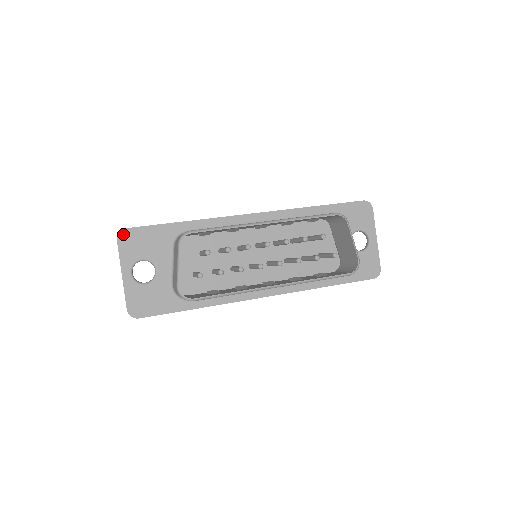
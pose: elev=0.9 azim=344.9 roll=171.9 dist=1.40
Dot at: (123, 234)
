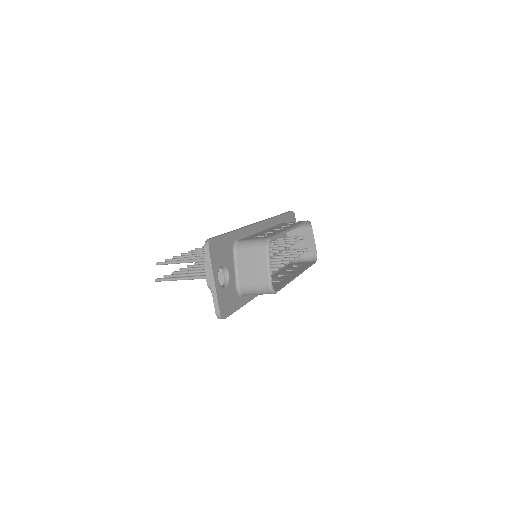
Dot at: (211, 244)
